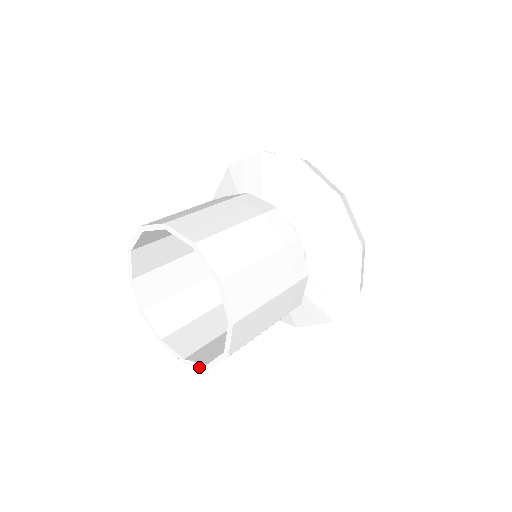
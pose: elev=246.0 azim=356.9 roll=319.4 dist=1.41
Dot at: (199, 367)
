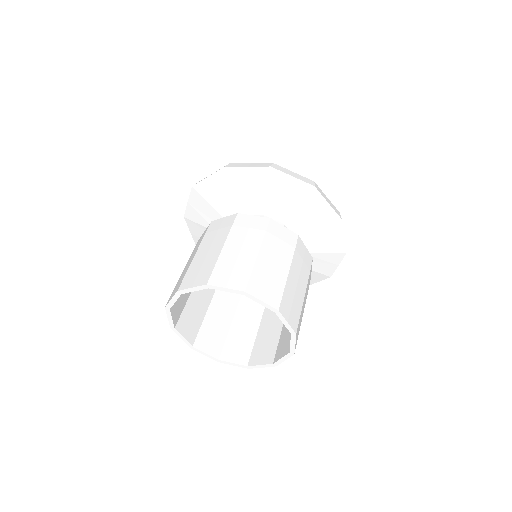
Dot at: occluded
